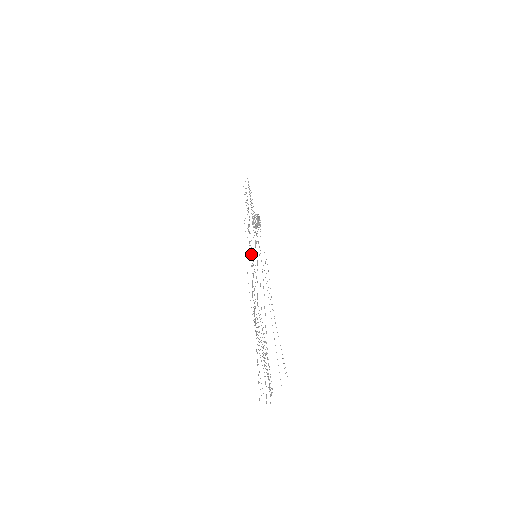
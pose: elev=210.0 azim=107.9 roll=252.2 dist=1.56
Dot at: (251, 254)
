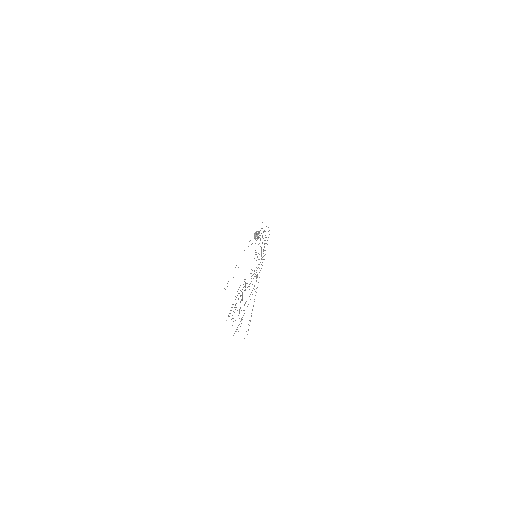
Dot at: (262, 262)
